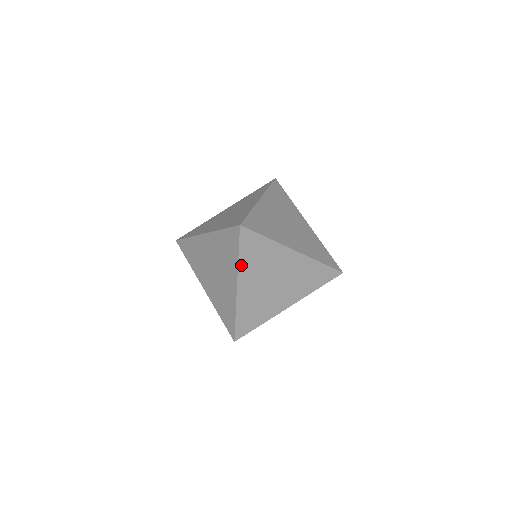
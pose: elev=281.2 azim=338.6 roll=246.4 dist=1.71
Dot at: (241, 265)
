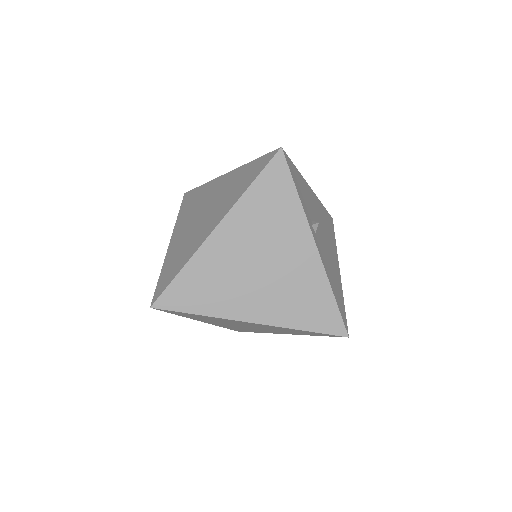
Dot at: (188, 317)
